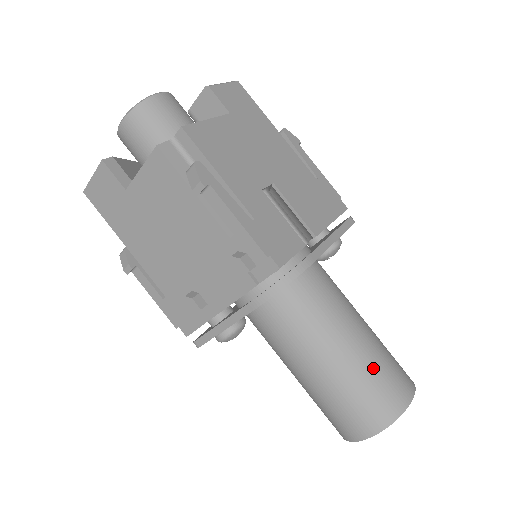
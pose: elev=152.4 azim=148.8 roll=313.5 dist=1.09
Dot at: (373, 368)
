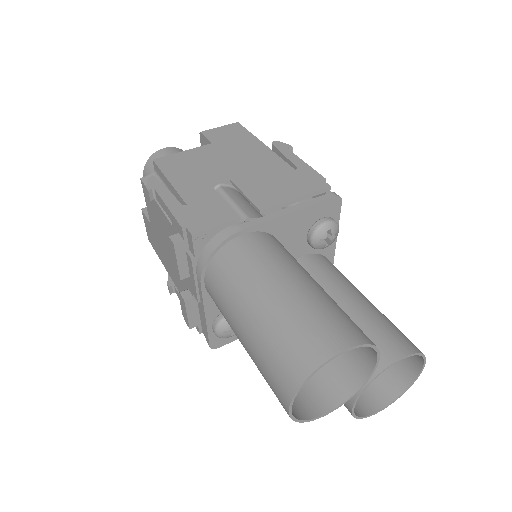
Dot at: (287, 319)
